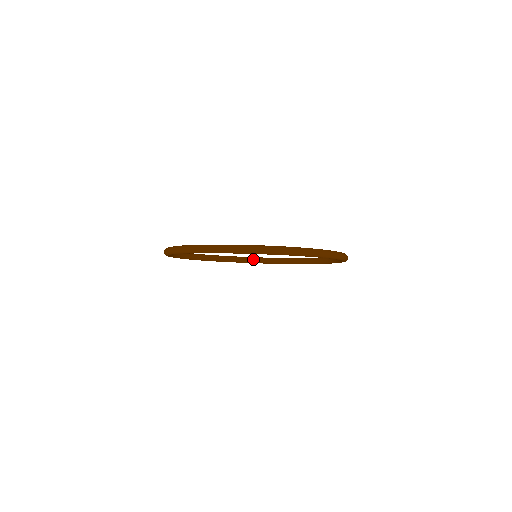
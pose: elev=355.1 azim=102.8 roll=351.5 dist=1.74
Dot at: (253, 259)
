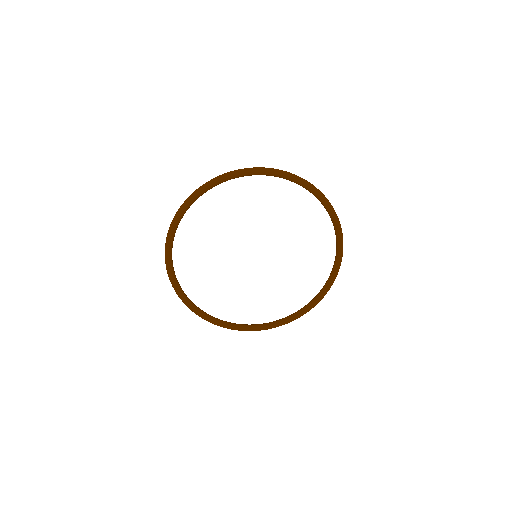
Dot at: (219, 319)
